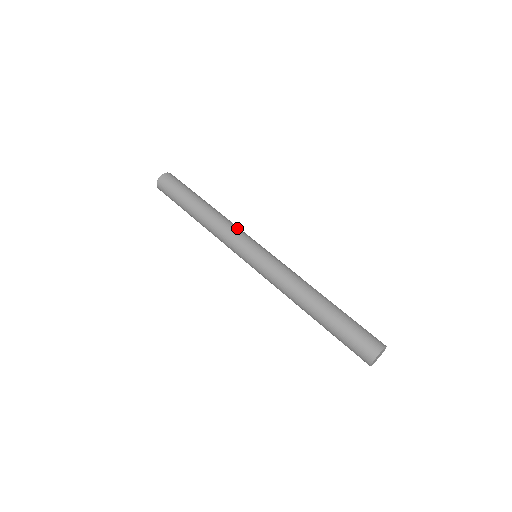
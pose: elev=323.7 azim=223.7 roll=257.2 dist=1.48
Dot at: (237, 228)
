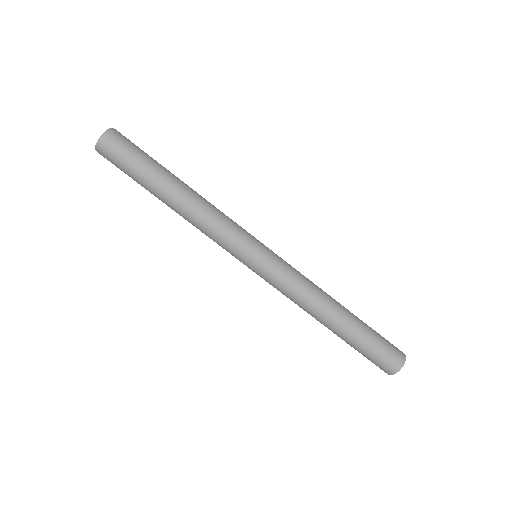
Dot at: (230, 220)
